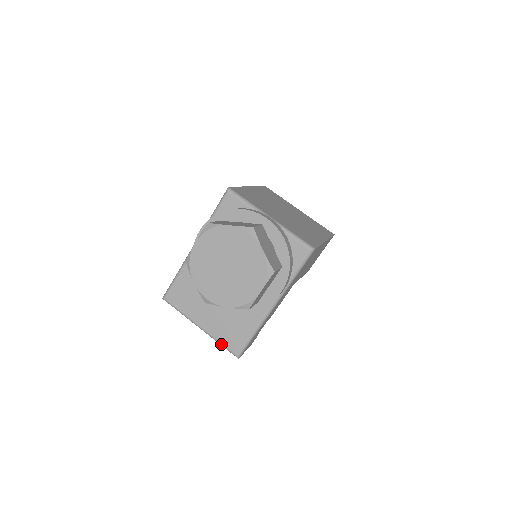
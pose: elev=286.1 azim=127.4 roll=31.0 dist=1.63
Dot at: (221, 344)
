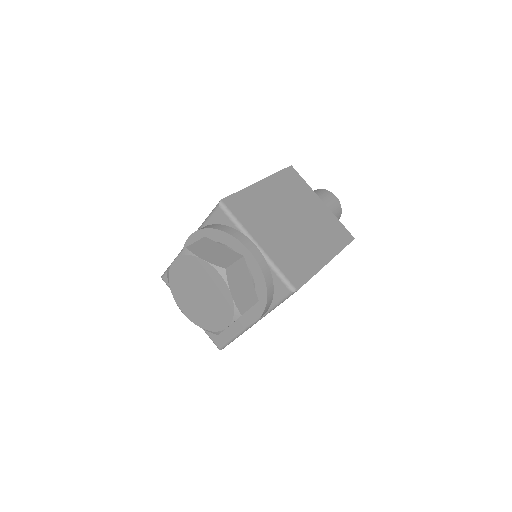
Dot at: (207, 334)
